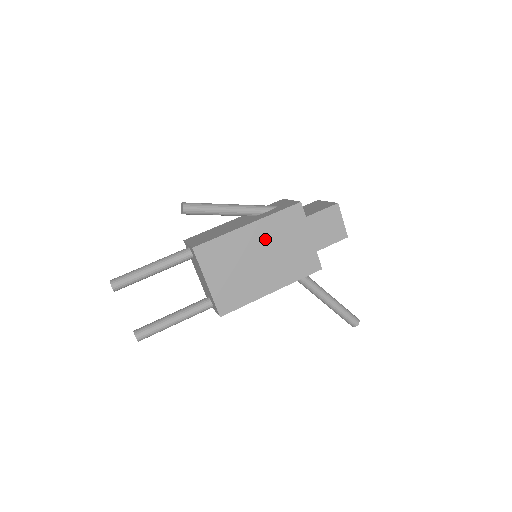
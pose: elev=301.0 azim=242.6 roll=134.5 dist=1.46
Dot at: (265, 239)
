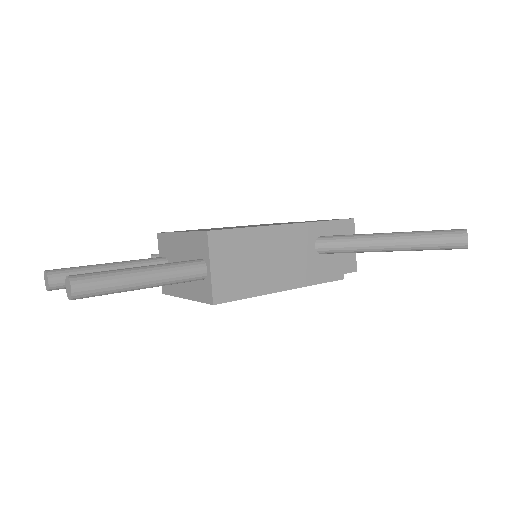
Dot at: occluded
